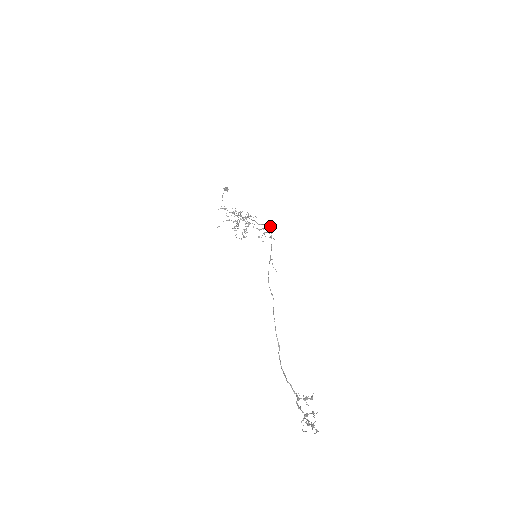
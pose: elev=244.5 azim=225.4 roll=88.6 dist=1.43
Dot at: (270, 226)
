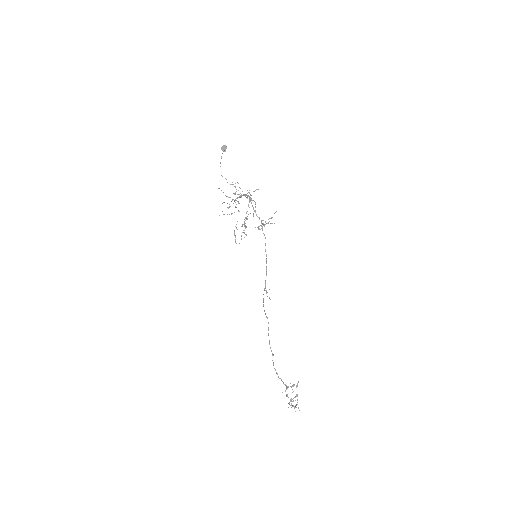
Dot at: occluded
